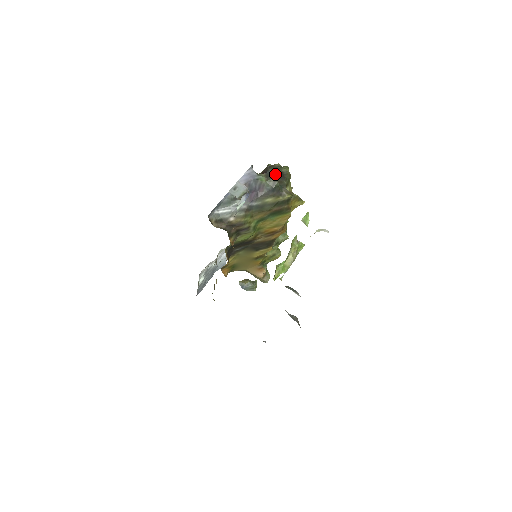
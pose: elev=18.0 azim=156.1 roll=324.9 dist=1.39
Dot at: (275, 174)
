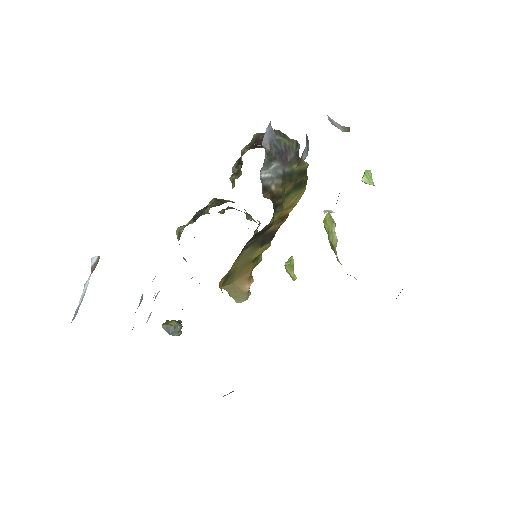
Dot at: occluded
